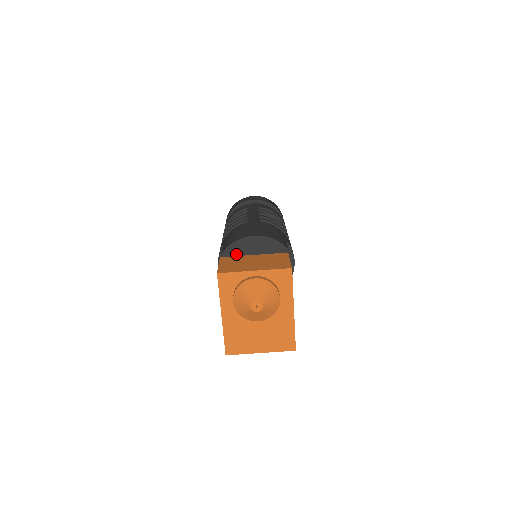
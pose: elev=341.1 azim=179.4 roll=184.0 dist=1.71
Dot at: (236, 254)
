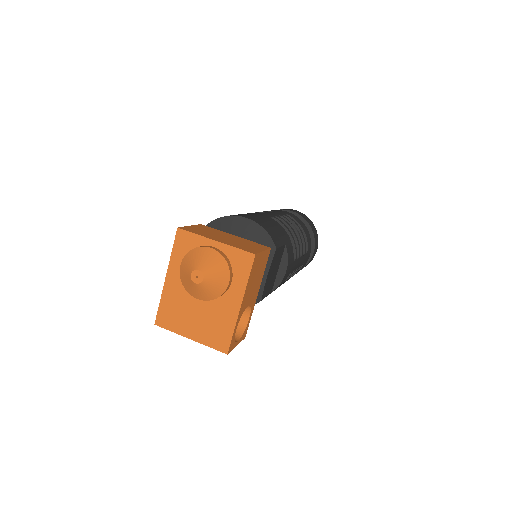
Dot at: (219, 229)
